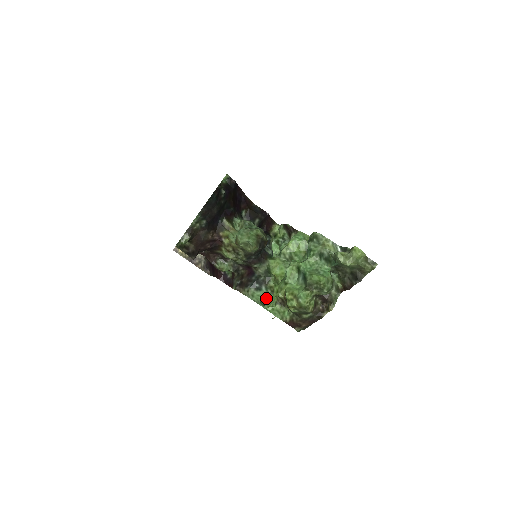
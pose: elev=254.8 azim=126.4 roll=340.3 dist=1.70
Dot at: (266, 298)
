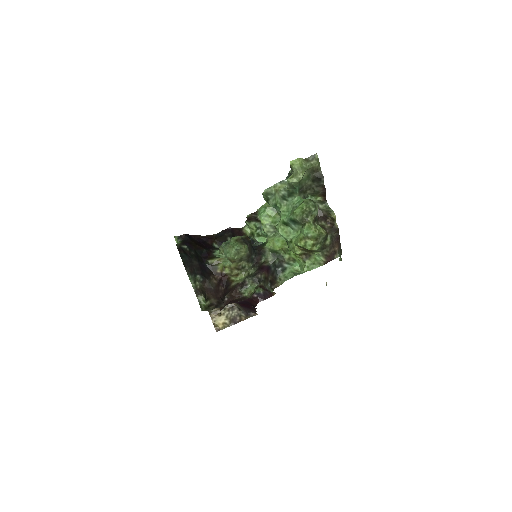
Dot at: (296, 268)
